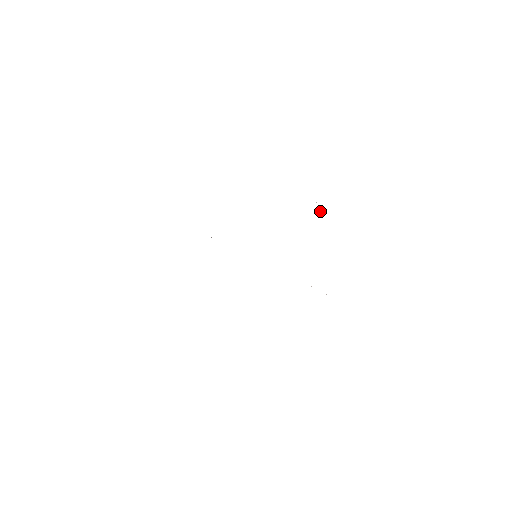
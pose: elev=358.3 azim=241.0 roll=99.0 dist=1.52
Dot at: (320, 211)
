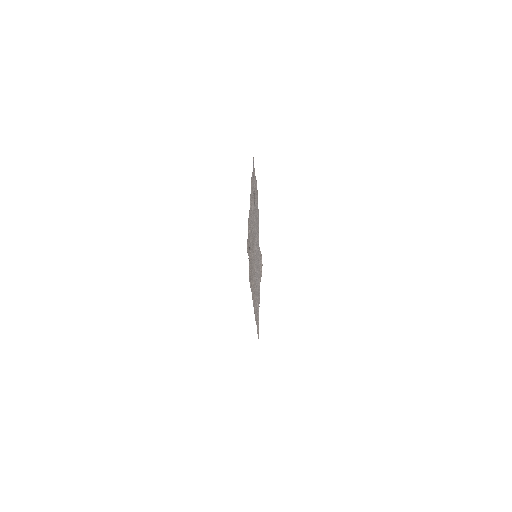
Dot at: (251, 180)
